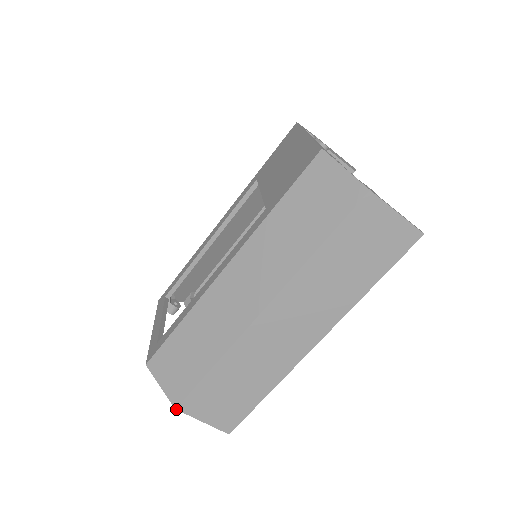
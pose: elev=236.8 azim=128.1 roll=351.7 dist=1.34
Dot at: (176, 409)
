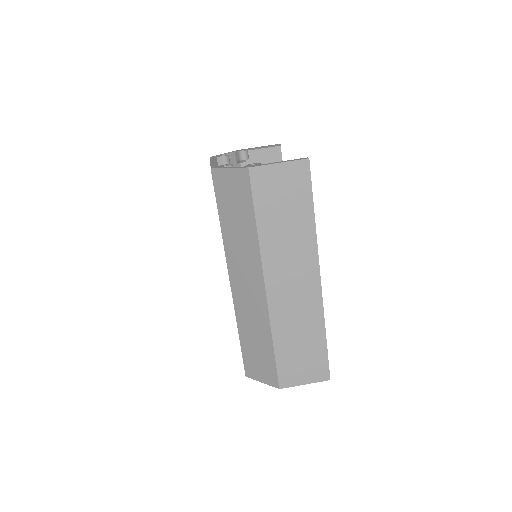
Dot at: occluded
